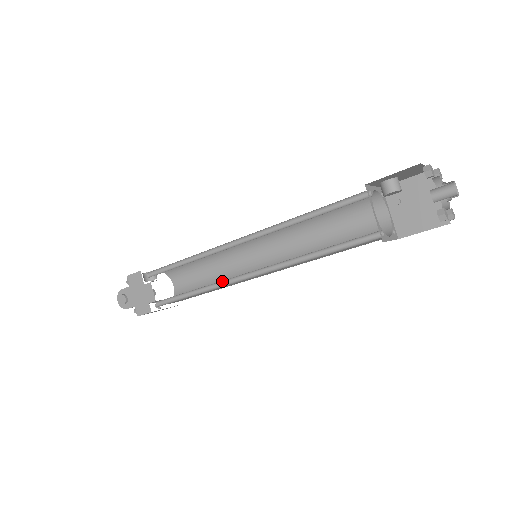
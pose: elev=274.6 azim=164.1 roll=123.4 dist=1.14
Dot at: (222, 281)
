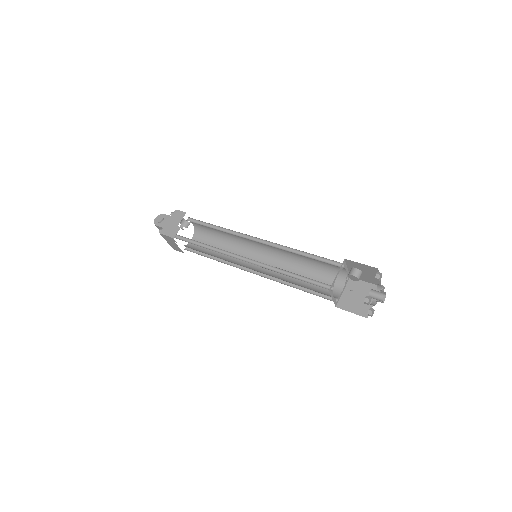
Dot at: (227, 252)
